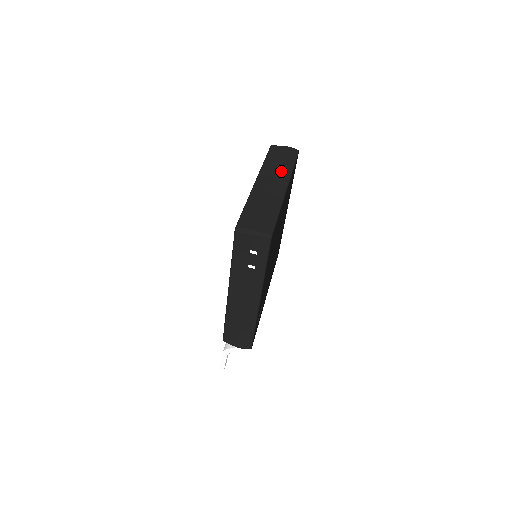
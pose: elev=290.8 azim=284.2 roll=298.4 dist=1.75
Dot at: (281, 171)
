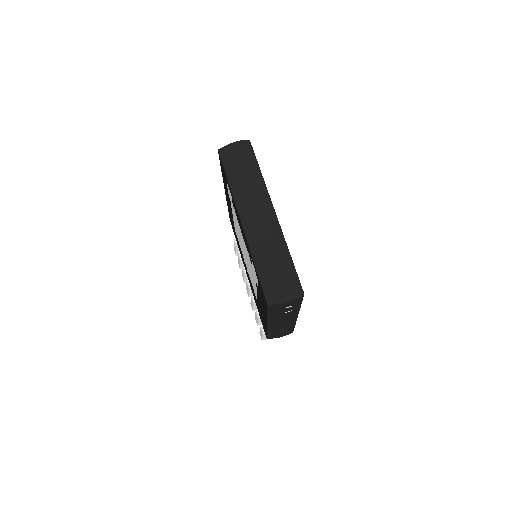
Dot at: (256, 191)
